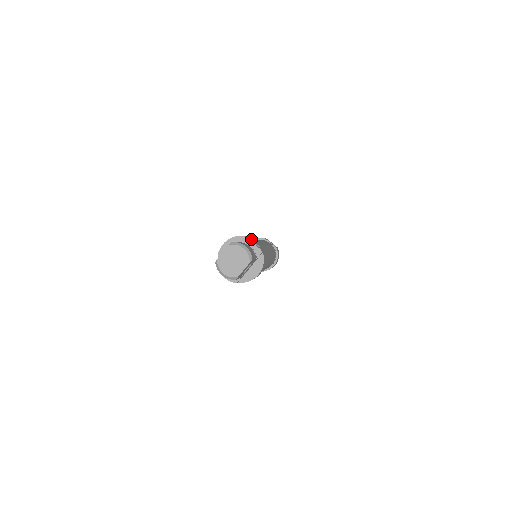
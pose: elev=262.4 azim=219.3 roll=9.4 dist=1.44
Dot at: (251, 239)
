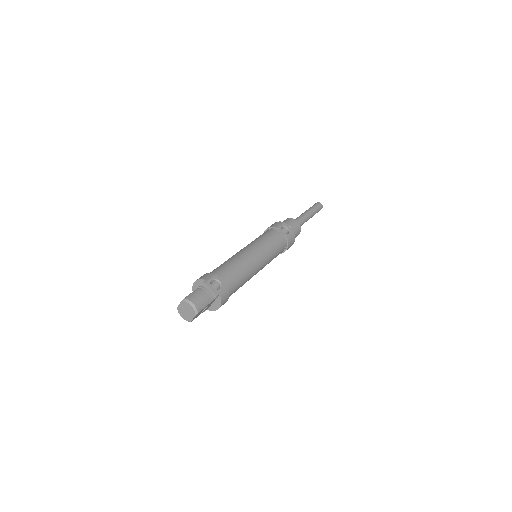
Dot at: (216, 278)
